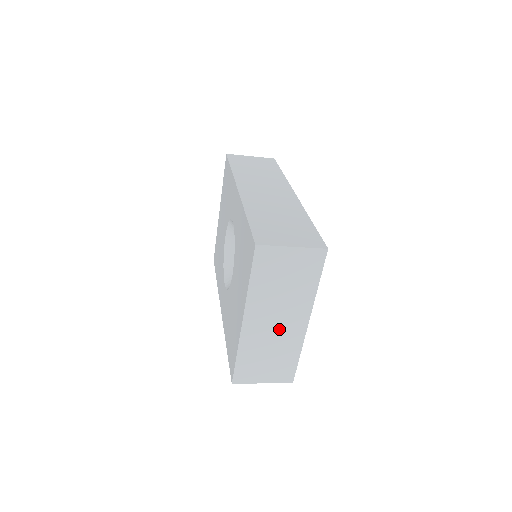
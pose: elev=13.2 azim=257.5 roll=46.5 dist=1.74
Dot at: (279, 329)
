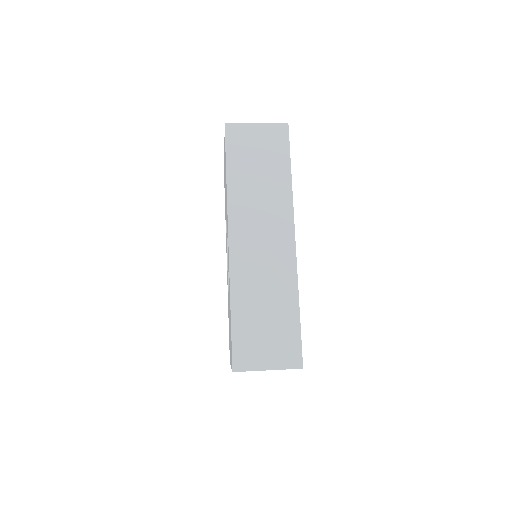
Dot at: occluded
